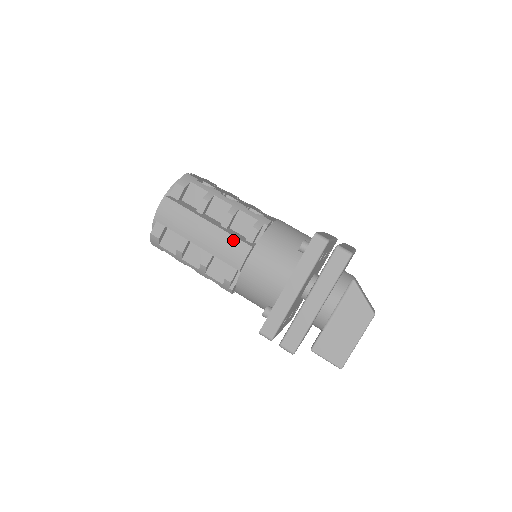
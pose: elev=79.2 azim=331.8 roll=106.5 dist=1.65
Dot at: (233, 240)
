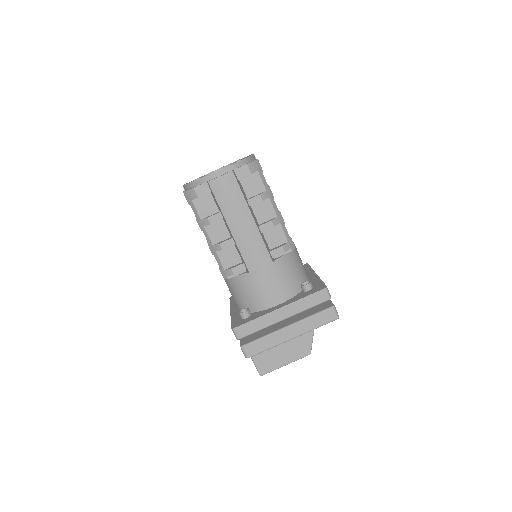
Dot at: (263, 247)
